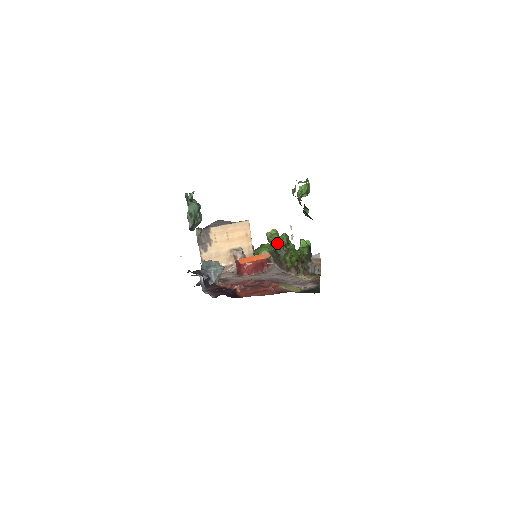
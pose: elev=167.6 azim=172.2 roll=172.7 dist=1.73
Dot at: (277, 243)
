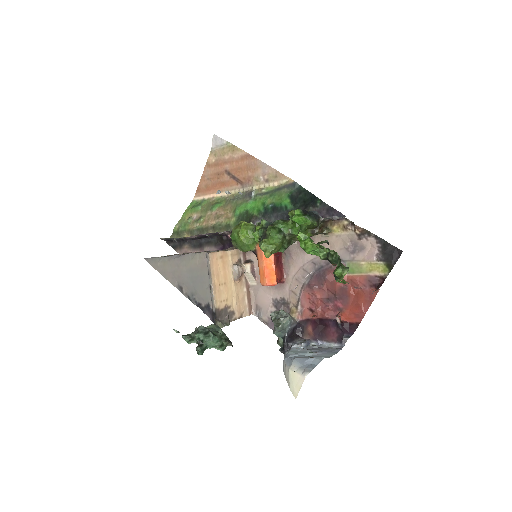
Dot at: (280, 247)
